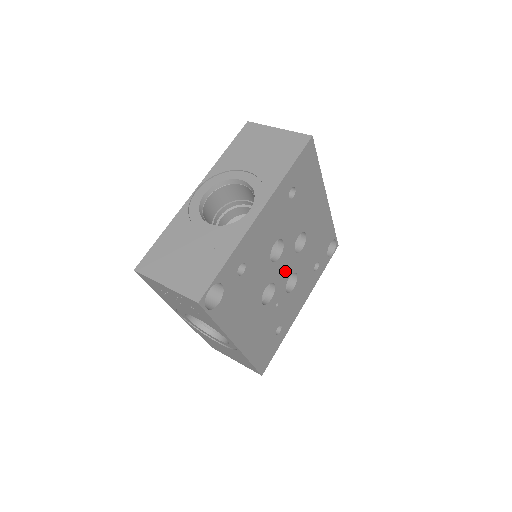
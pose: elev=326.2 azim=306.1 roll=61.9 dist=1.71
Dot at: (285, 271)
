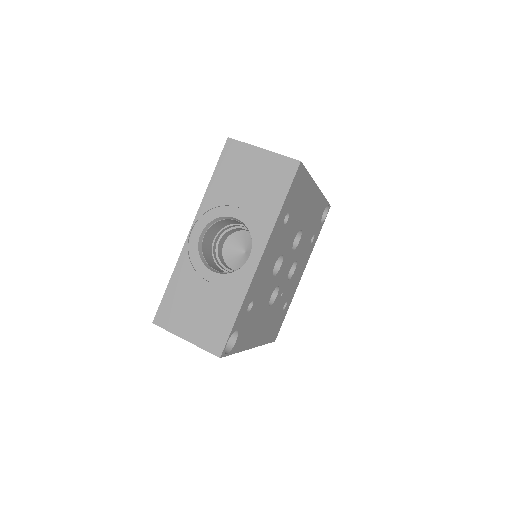
Dot at: (286, 269)
